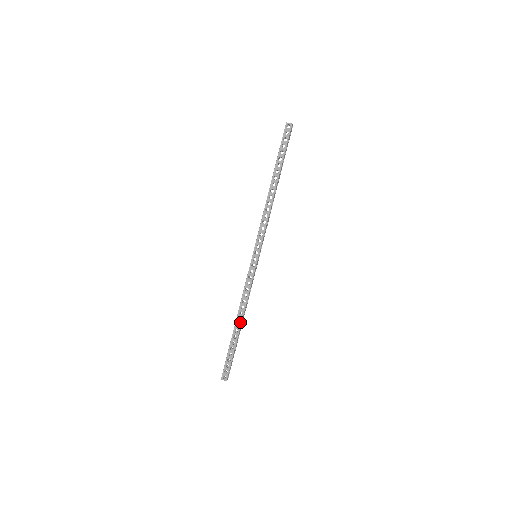
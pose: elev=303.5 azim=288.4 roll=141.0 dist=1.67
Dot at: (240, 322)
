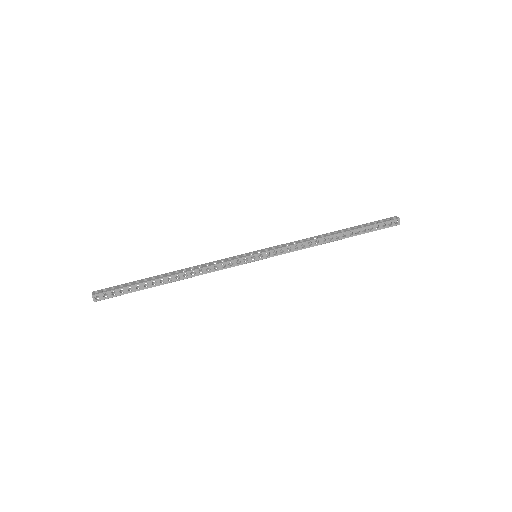
Dot at: (174, 274)
